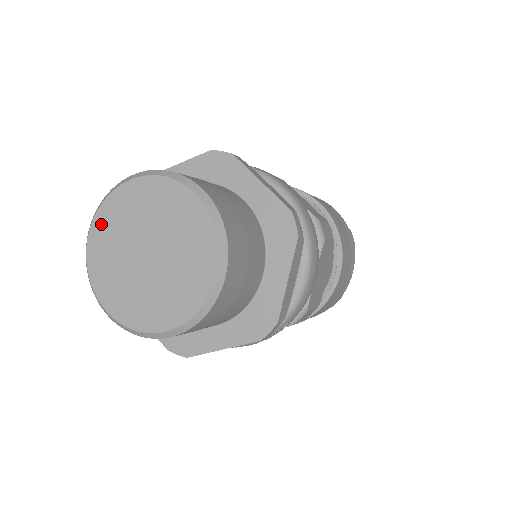
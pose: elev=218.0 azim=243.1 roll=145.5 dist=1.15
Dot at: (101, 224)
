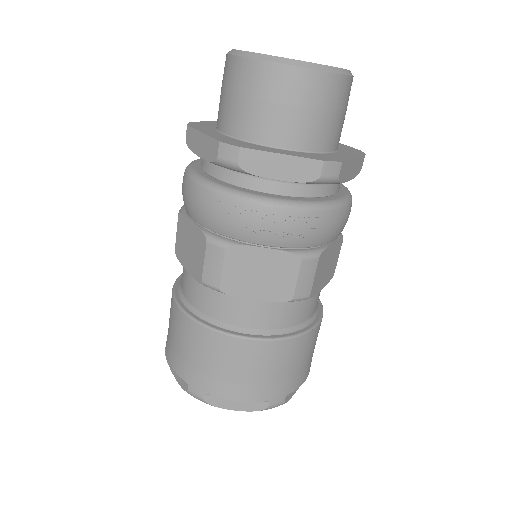
Dot at: occluded
